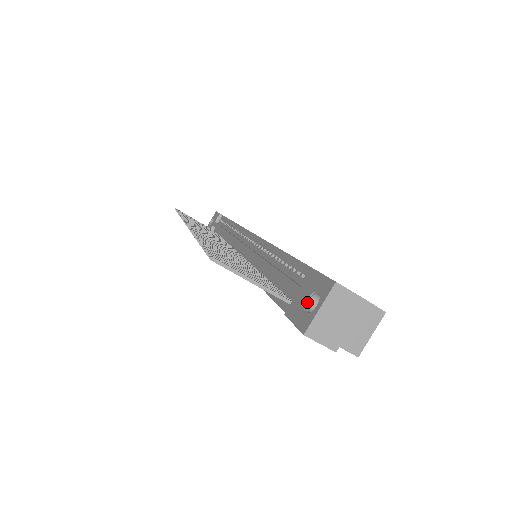
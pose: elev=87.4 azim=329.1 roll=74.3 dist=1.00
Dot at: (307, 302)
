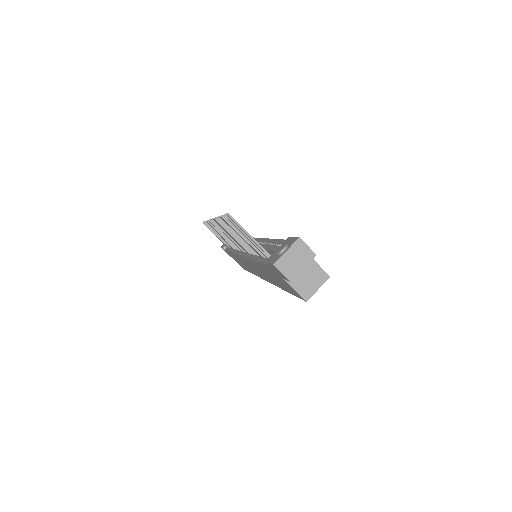
Dot at: (280, 252)
